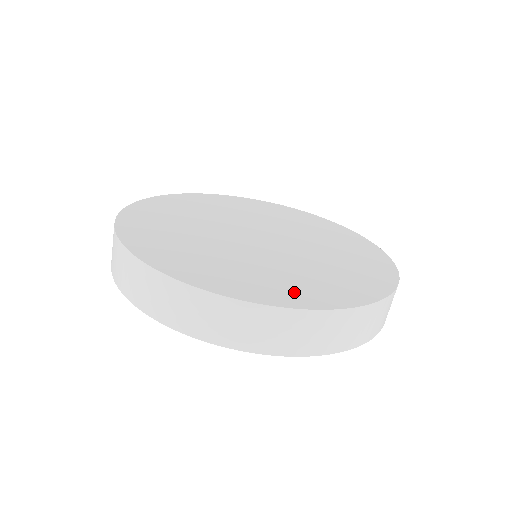
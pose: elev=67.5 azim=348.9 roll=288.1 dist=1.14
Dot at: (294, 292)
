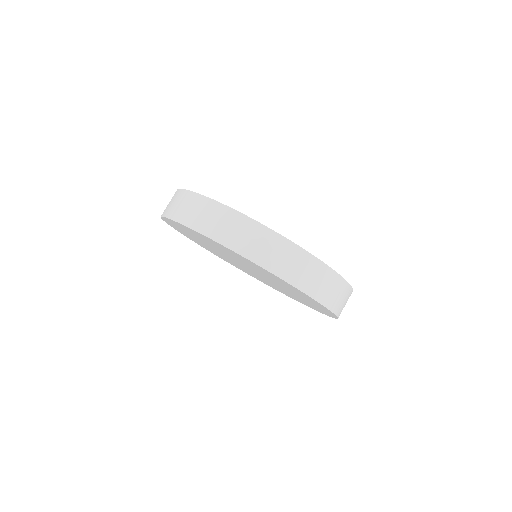
Dot at: occluded
